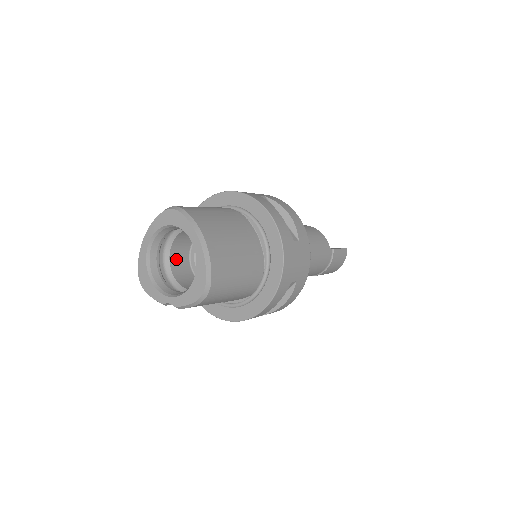
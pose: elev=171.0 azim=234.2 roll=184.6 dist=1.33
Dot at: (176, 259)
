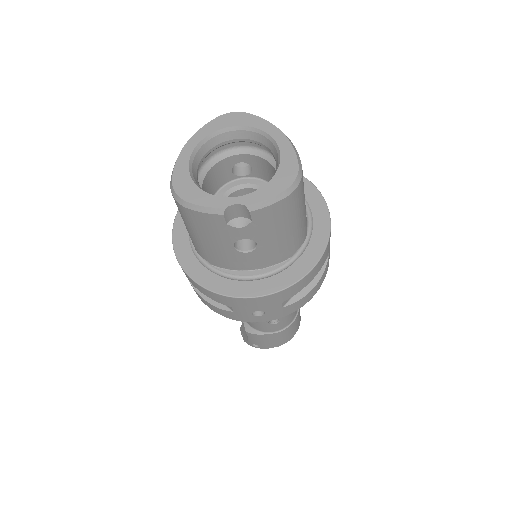
Dot at: occluded
